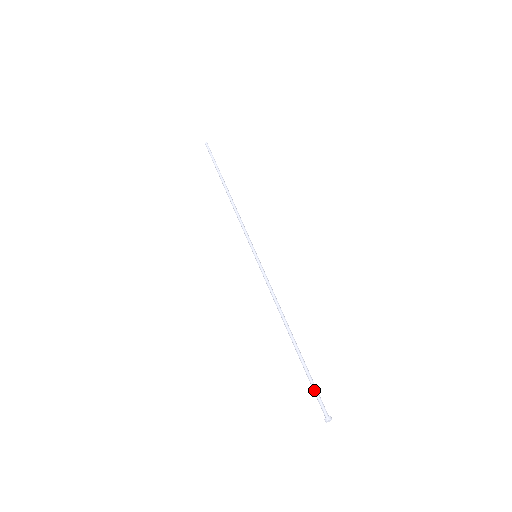
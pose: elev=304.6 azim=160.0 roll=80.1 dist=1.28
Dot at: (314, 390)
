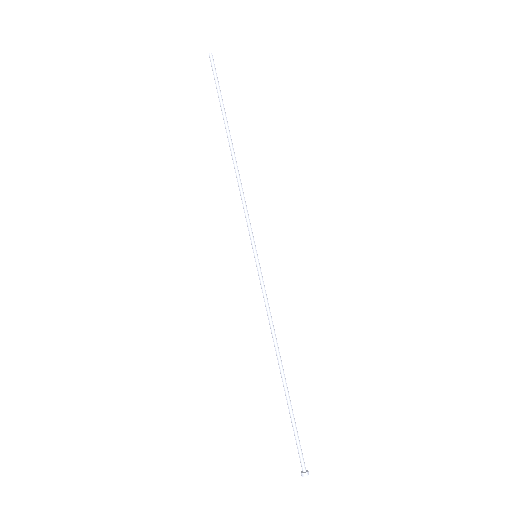
Dot at: occluded
